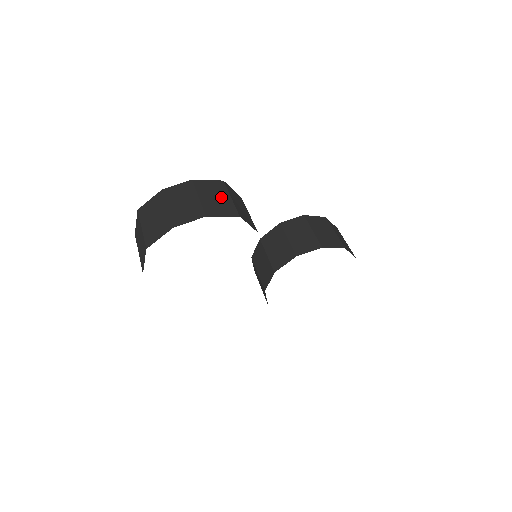
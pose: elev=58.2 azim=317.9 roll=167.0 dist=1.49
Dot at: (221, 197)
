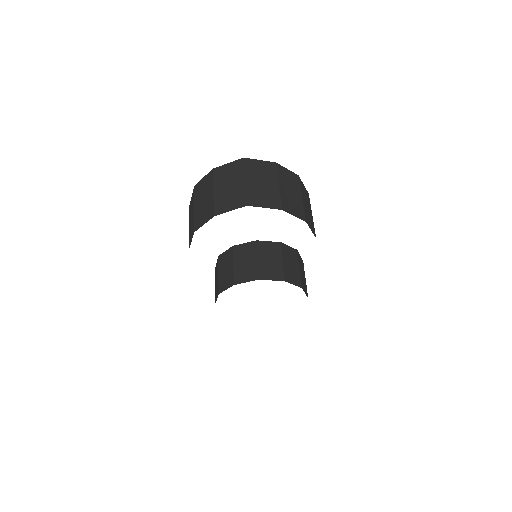
Dot at: (309, 209)
